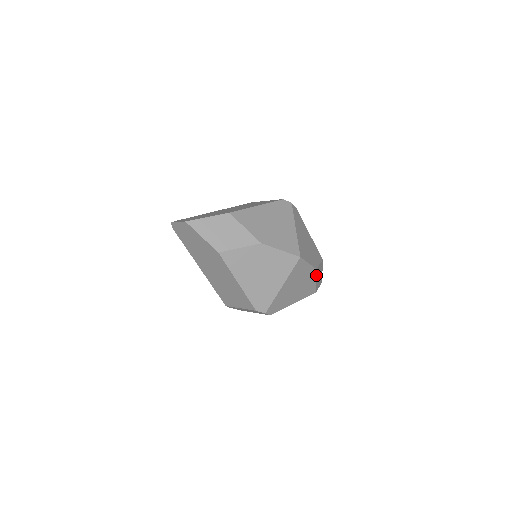
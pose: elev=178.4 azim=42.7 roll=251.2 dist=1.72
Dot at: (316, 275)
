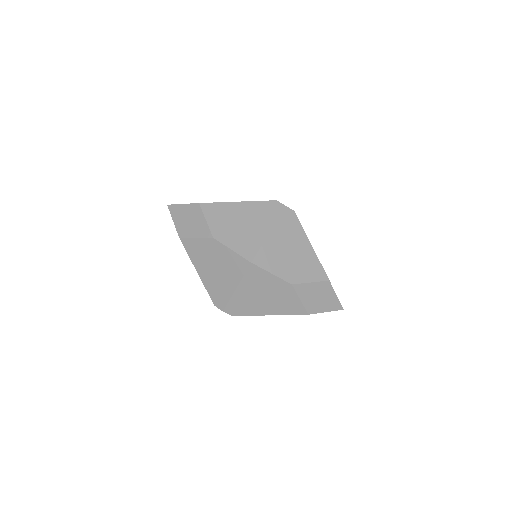
Dot at: (299, 292)
